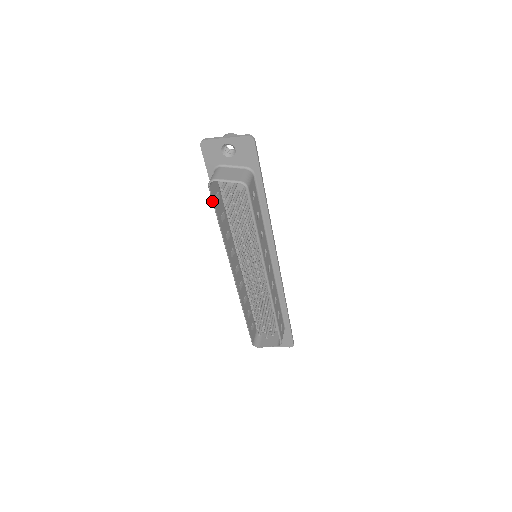
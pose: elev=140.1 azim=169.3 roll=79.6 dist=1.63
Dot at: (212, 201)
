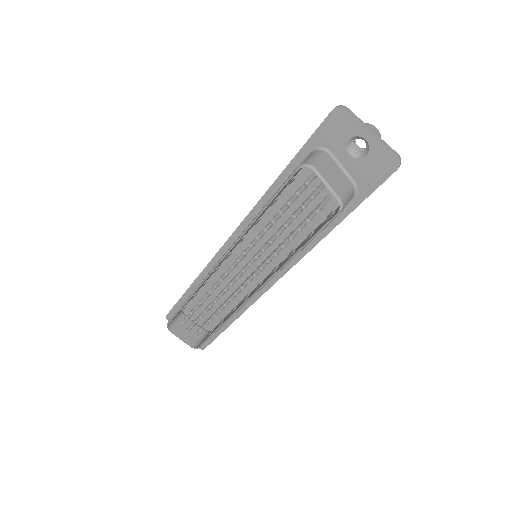
Dot at: (284, 183)
